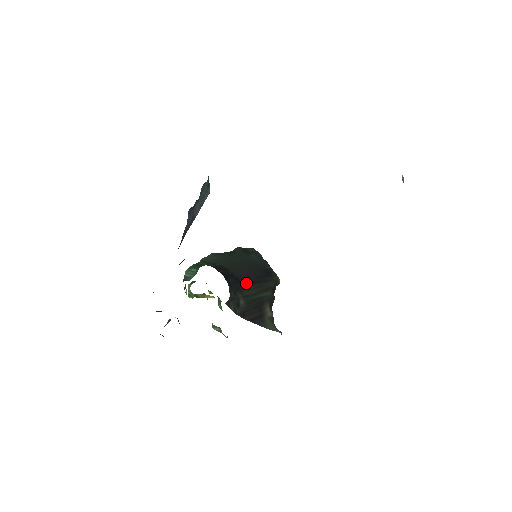
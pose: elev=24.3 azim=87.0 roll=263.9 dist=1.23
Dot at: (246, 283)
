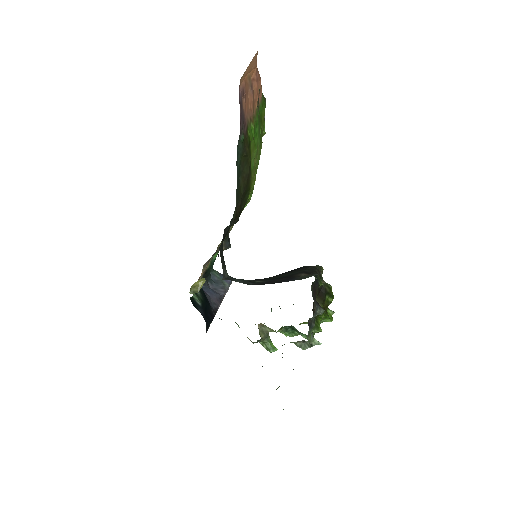
Dot at: occluded
